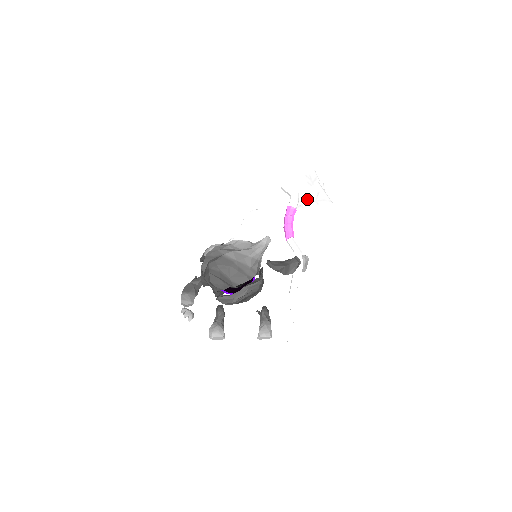
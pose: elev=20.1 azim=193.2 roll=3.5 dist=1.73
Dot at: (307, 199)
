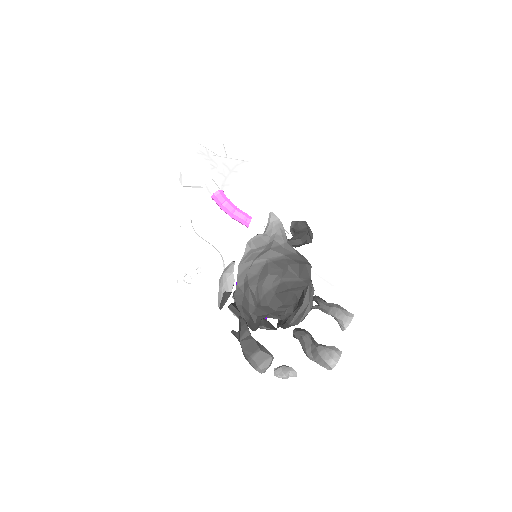
Dot at: (223, 174)
